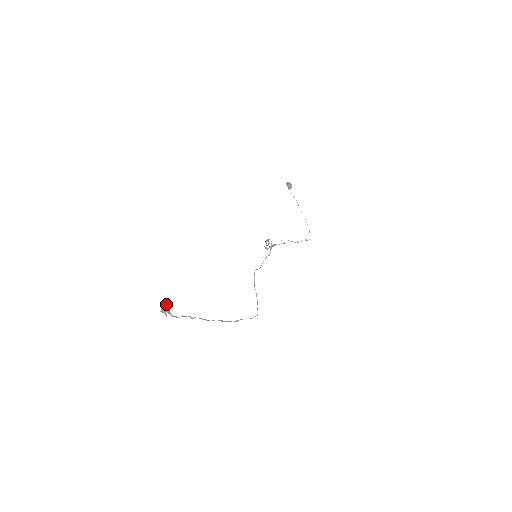
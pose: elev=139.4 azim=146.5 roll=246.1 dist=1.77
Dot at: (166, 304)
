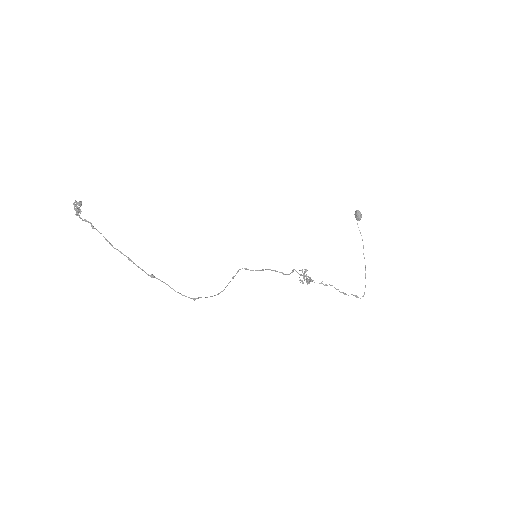
Dot at: occluded
